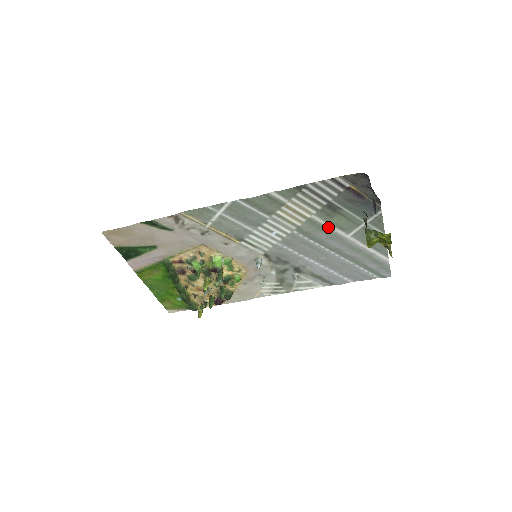
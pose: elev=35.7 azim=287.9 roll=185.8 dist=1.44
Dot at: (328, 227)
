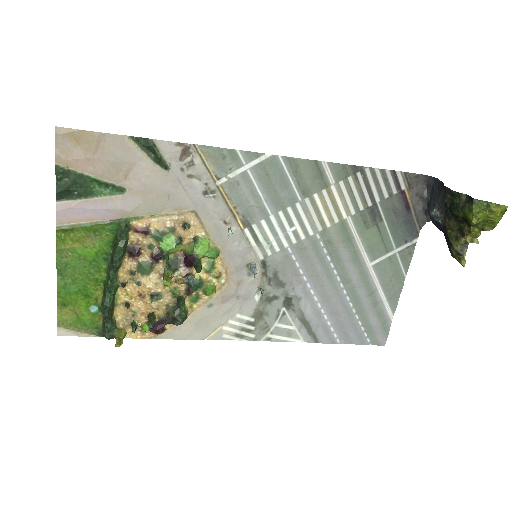
Dot at: (356, 242)
